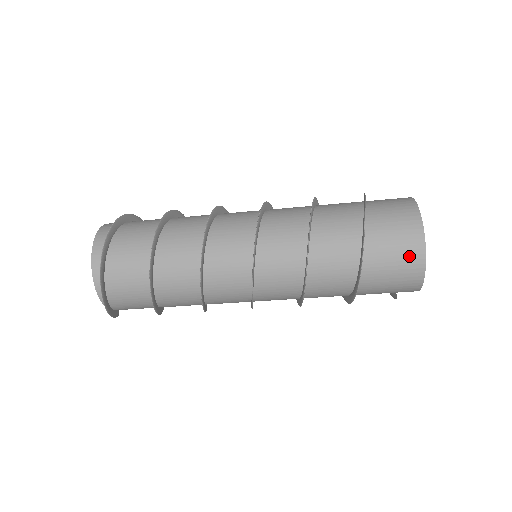
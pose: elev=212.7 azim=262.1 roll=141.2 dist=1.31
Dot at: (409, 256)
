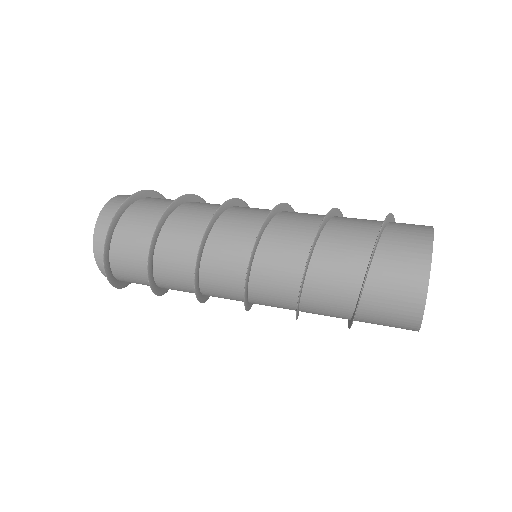
Dot at: (401, 327)
